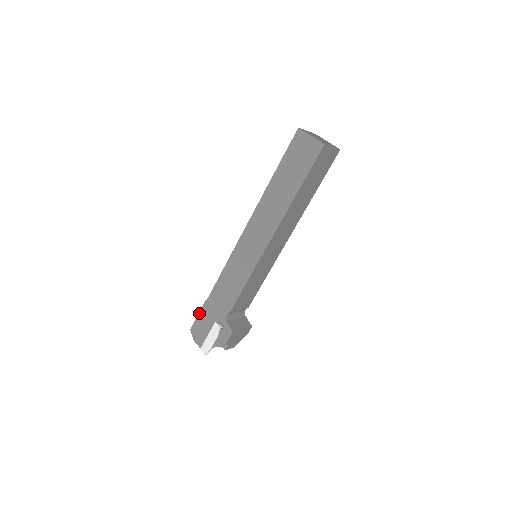
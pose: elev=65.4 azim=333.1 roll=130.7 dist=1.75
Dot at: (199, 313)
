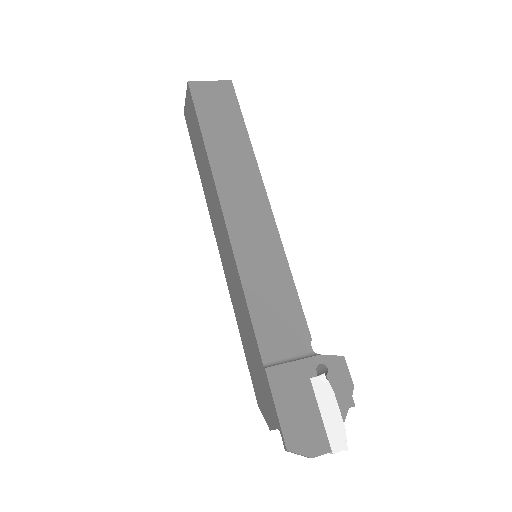
Dot at: (274, 401)
